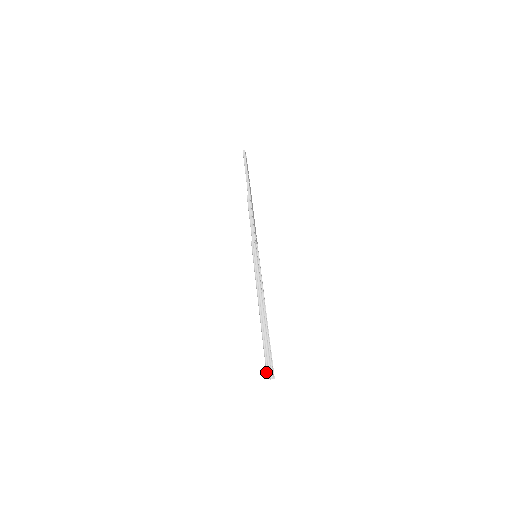
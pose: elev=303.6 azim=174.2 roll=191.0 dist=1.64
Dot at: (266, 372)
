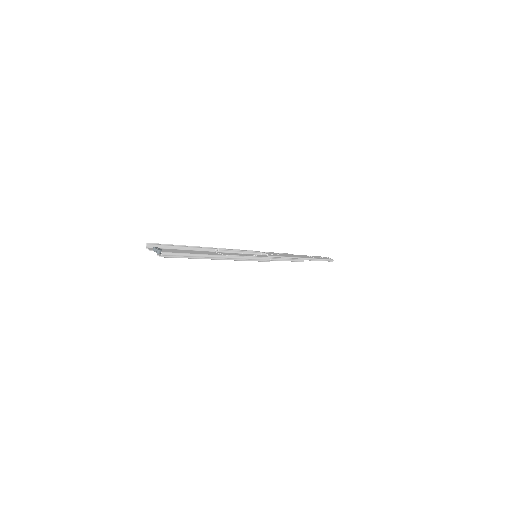
Dot at: (146, 248)
